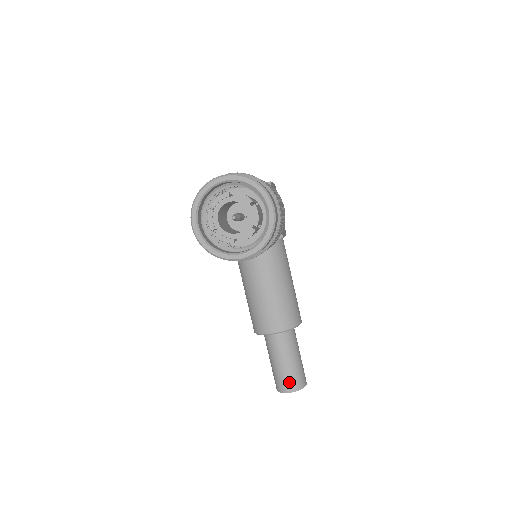
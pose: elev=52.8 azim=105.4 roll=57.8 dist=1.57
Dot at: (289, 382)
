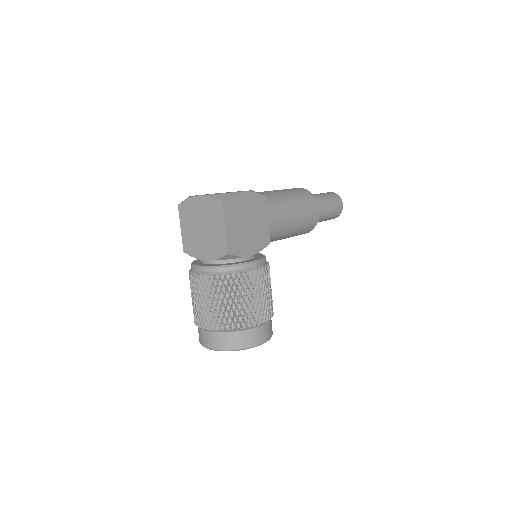
Dot at: occluded
